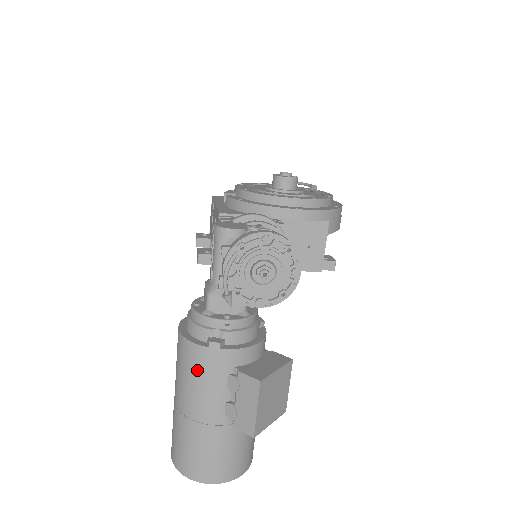
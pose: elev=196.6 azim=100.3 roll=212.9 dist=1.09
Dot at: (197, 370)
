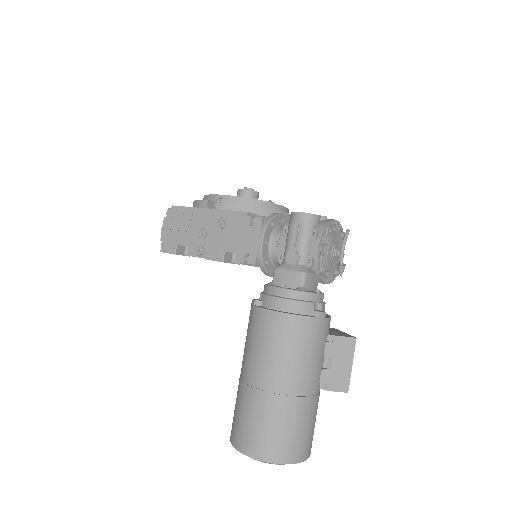
Dot at: (308, 342)
